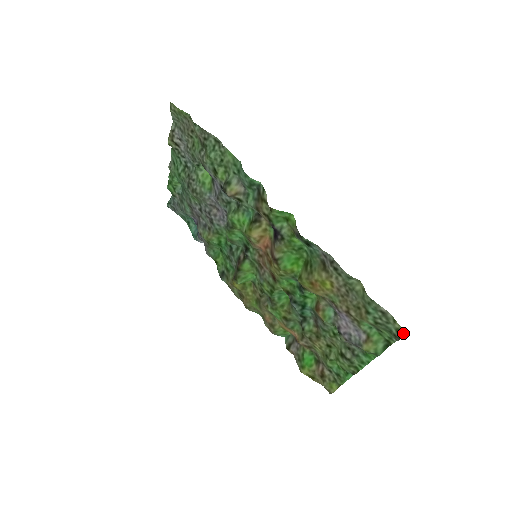
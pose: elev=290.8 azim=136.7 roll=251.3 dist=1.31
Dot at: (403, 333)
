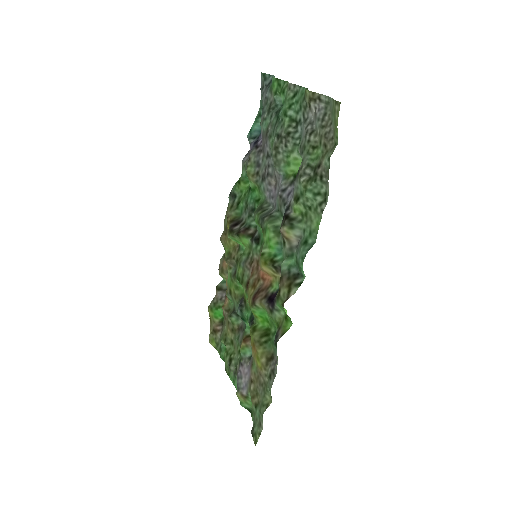
Dot at: (255, 442)
